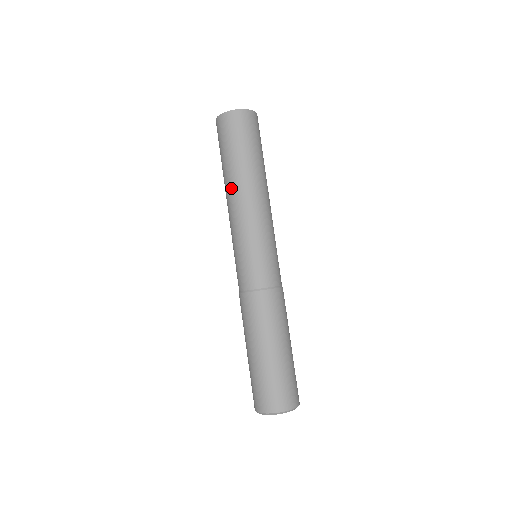
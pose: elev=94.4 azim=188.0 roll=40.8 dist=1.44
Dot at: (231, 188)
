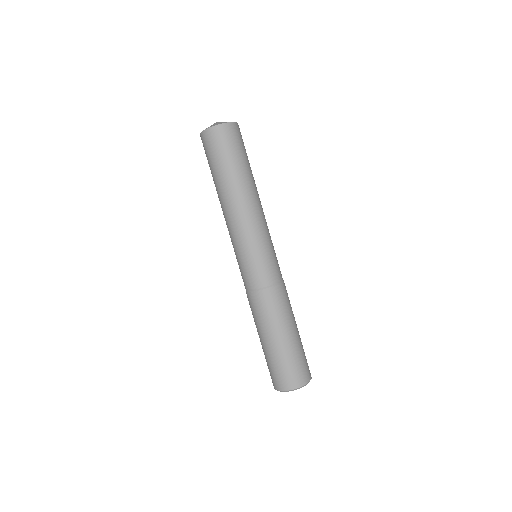
Dot at: (224, 200)
